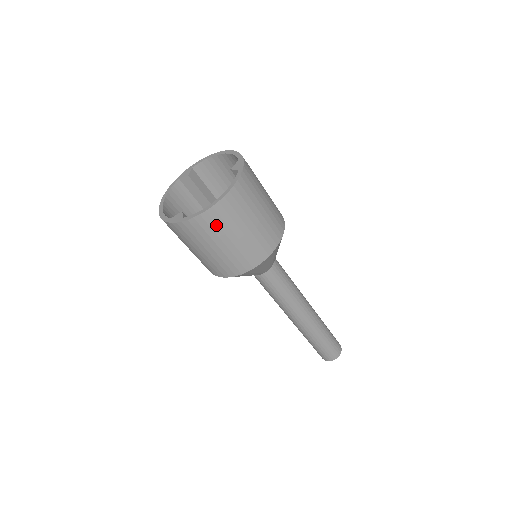
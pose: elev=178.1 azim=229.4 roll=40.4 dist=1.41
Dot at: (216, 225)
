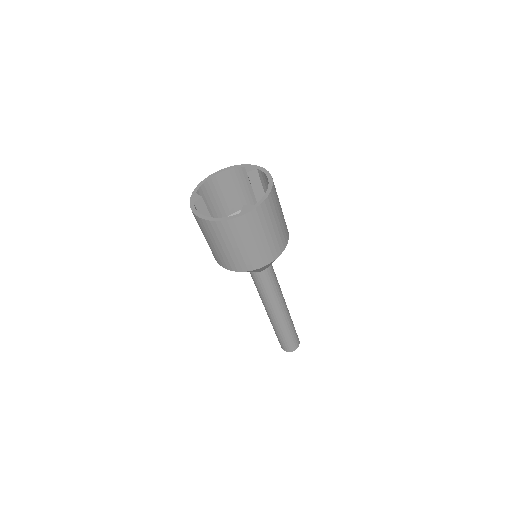
Dot at: (202, 227)
